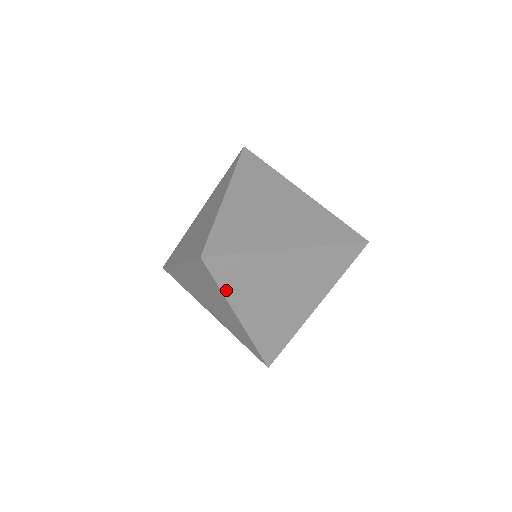
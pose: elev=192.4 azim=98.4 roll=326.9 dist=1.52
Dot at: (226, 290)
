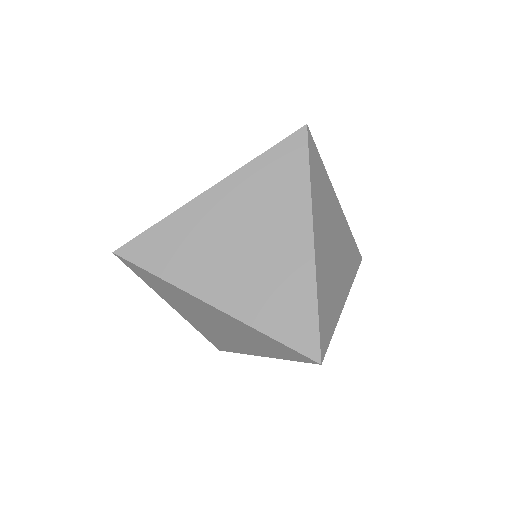
Dot at: (167, 276)
